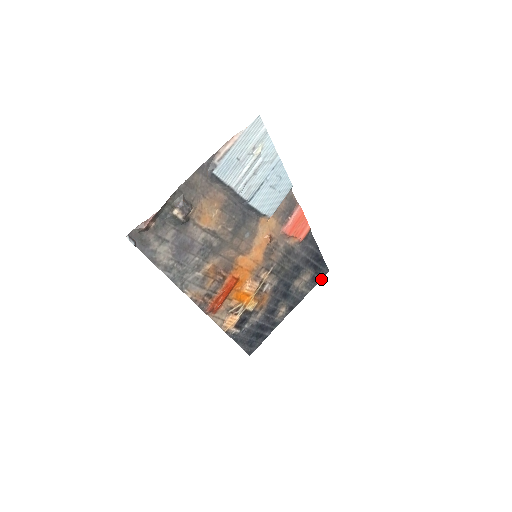
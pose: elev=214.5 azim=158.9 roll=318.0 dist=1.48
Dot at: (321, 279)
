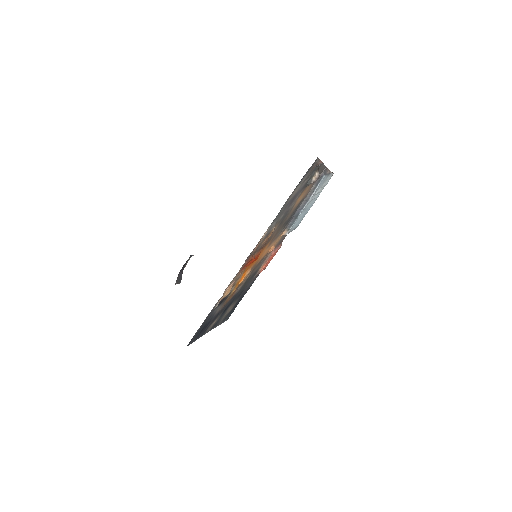
Dot at: occluded
